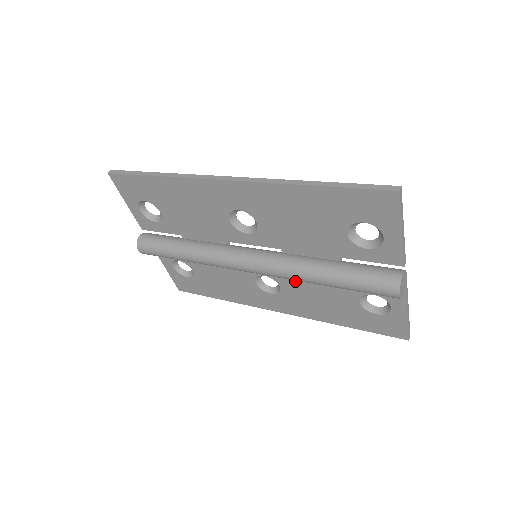
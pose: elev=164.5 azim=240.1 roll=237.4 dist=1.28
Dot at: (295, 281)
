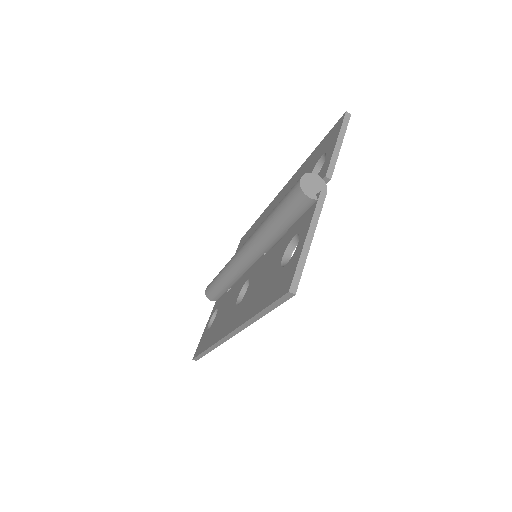
Dot at: (260, 269)
